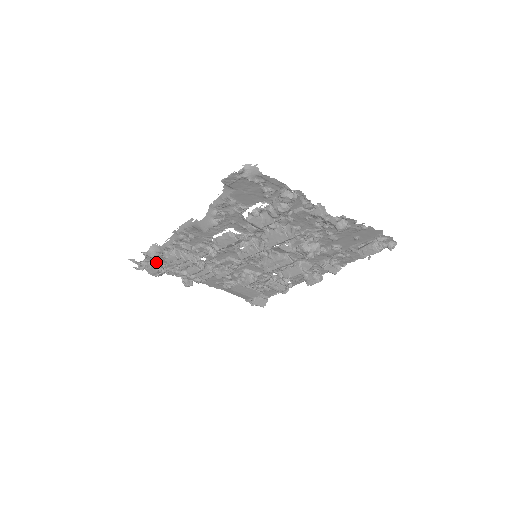
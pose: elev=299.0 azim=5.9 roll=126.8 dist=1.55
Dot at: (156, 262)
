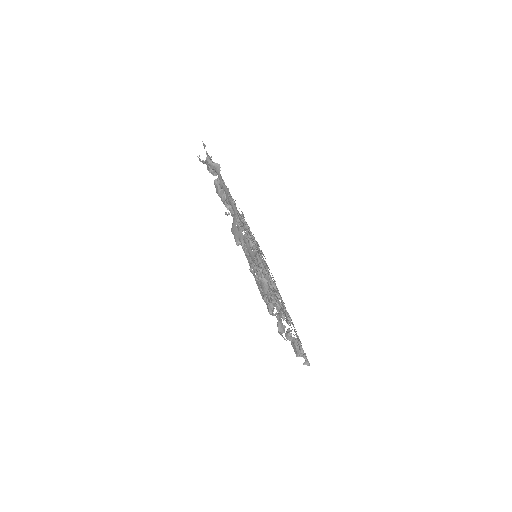
Dot at: occluded
